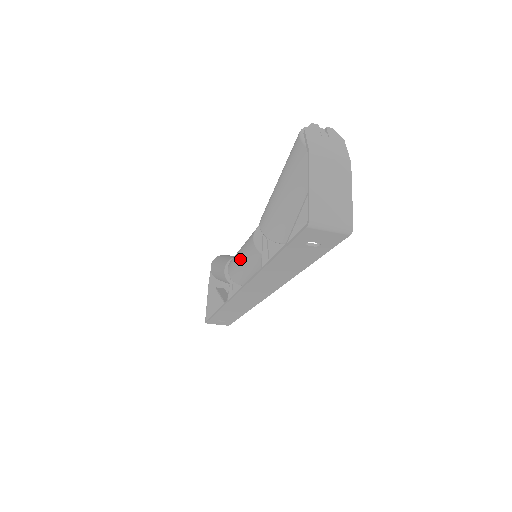
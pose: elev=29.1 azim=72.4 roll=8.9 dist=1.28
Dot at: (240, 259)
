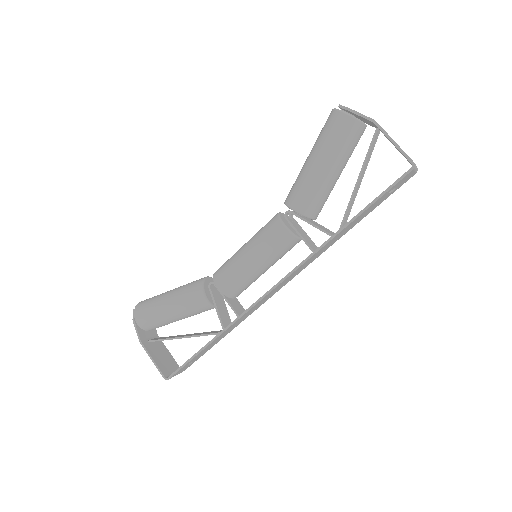
Dot at: (254, 261)
